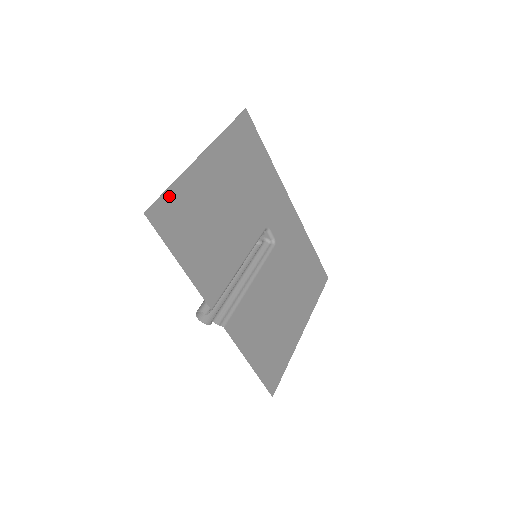
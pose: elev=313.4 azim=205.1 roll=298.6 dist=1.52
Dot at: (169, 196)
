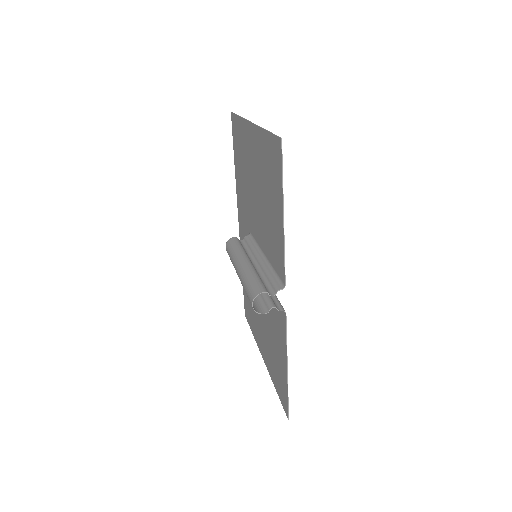
Dot at: (270, 139)
